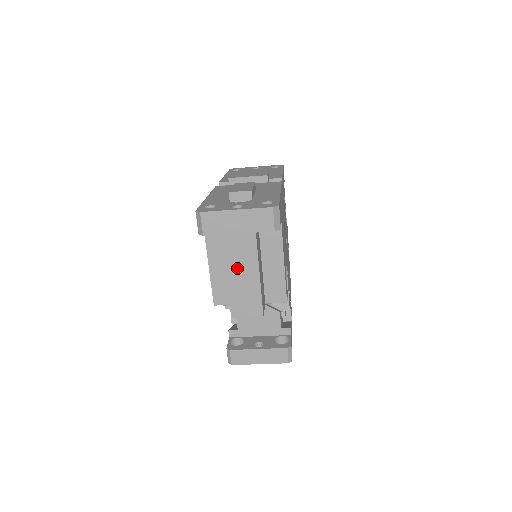
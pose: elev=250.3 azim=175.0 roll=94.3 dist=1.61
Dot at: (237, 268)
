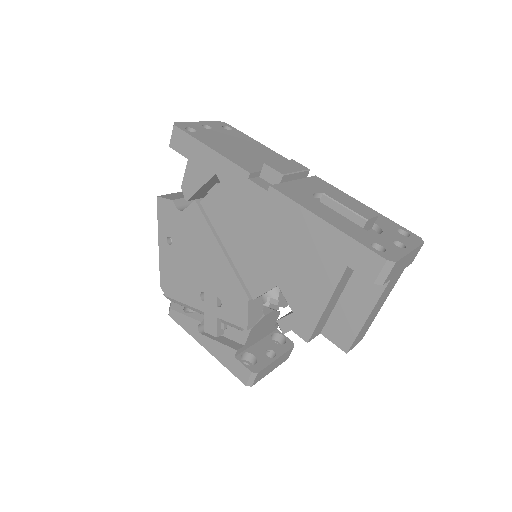
Dot at: (377, 306)
